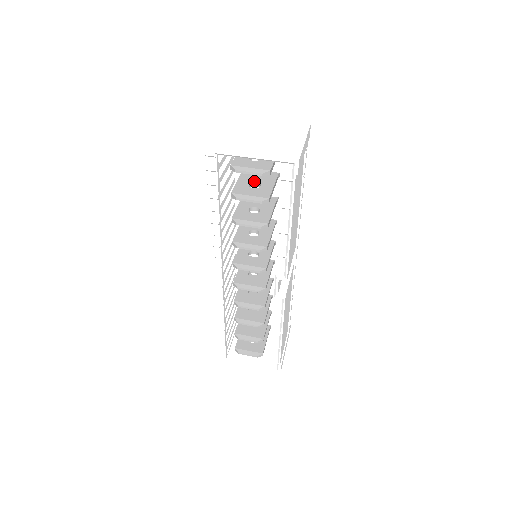
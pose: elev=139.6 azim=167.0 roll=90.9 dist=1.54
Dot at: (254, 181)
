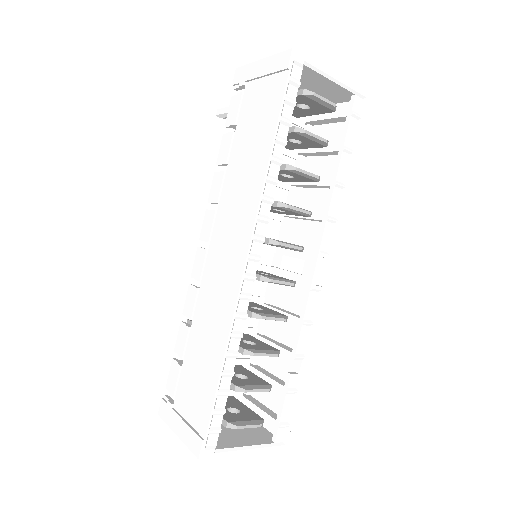
Dot at: occluded
